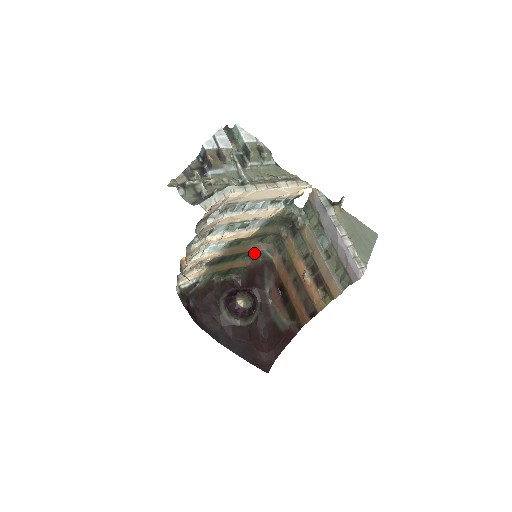
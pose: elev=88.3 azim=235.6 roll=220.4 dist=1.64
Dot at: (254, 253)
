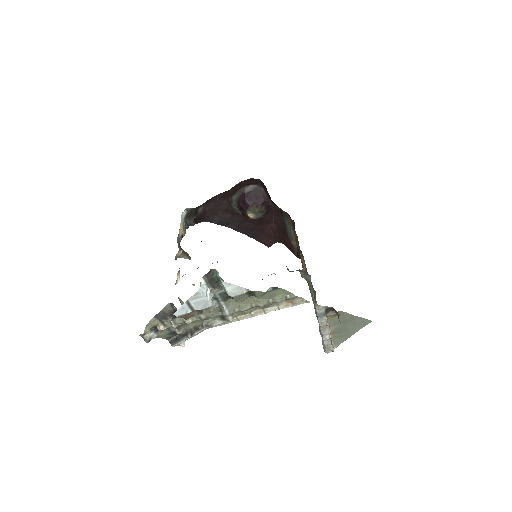
Dot at: occluded
